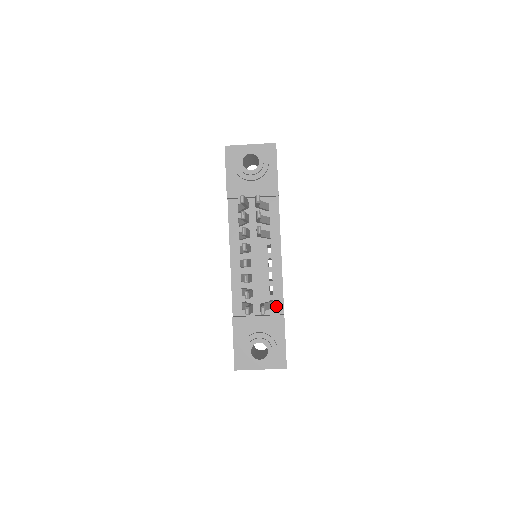
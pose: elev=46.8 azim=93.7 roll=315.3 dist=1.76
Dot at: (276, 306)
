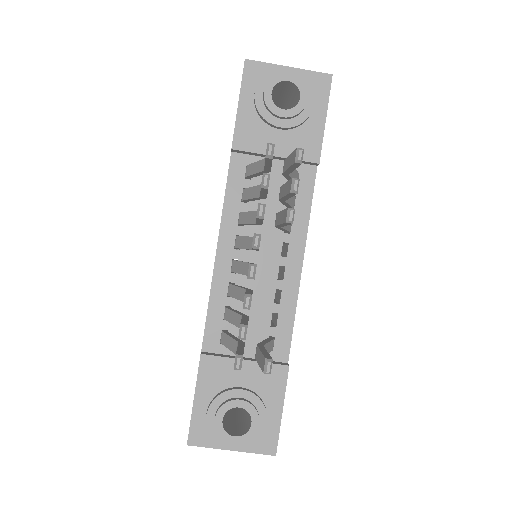
Dot at: (277, 347)
